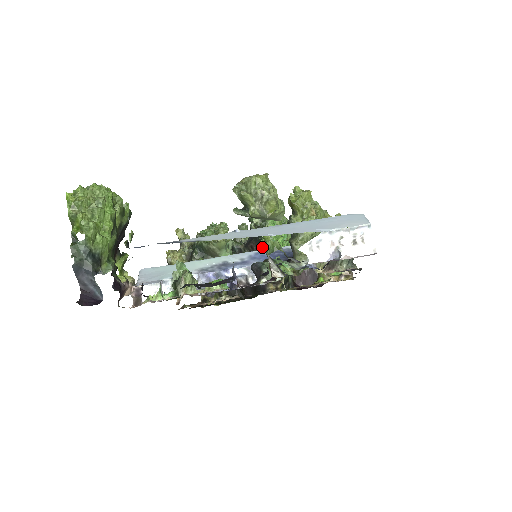
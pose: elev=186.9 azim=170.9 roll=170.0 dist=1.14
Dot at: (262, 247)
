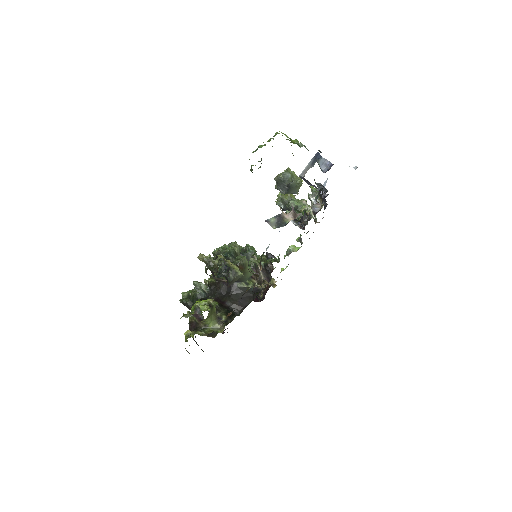
Dot at: occluded
